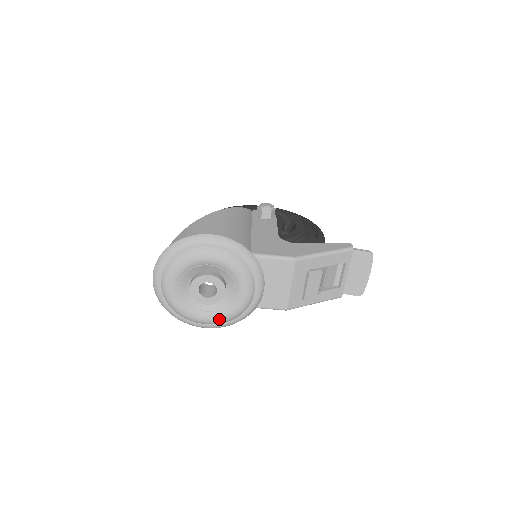
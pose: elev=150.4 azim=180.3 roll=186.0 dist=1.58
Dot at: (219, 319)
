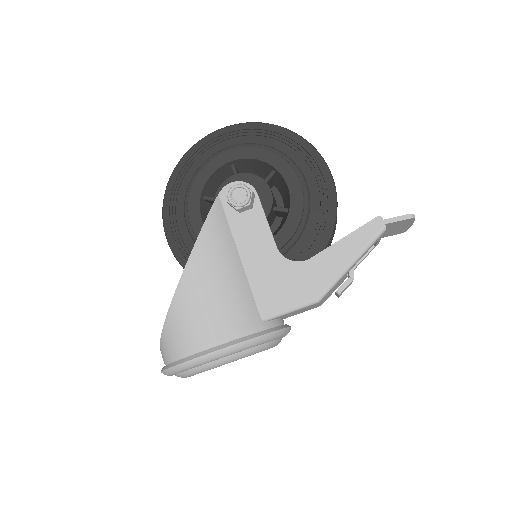
Dot at: occluded
